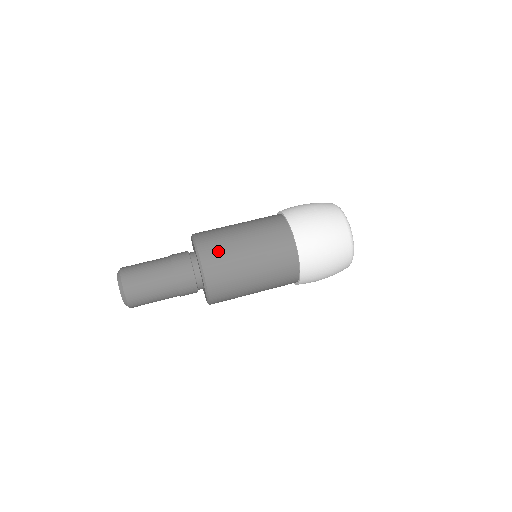
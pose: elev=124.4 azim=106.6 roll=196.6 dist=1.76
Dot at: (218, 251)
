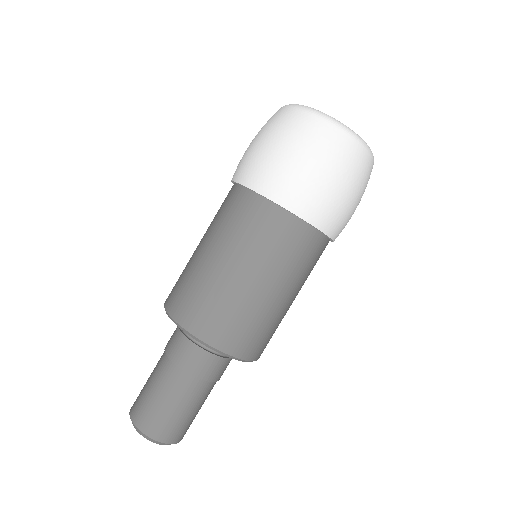
Dot at: (248, 331)
